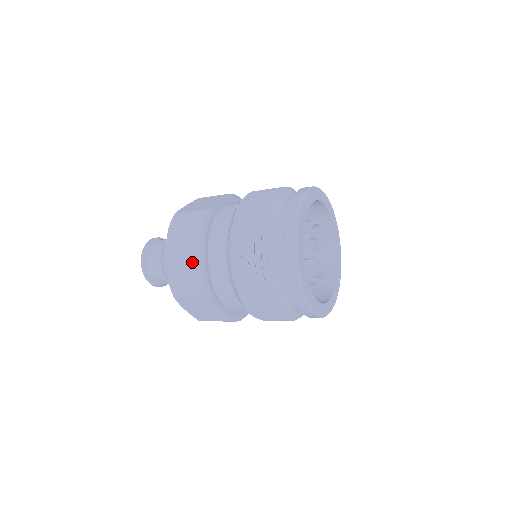
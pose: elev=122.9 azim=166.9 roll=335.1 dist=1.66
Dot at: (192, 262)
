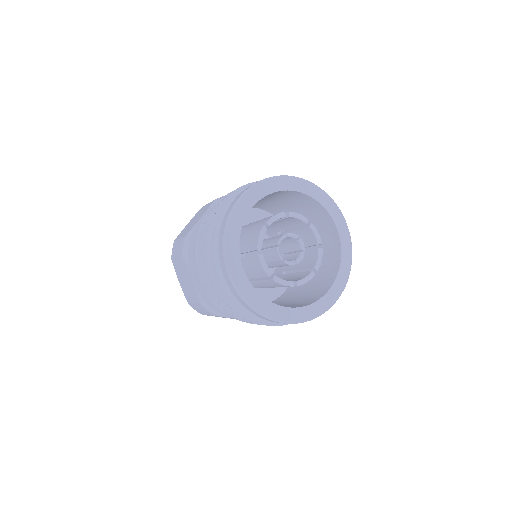
Dot at: occluded
